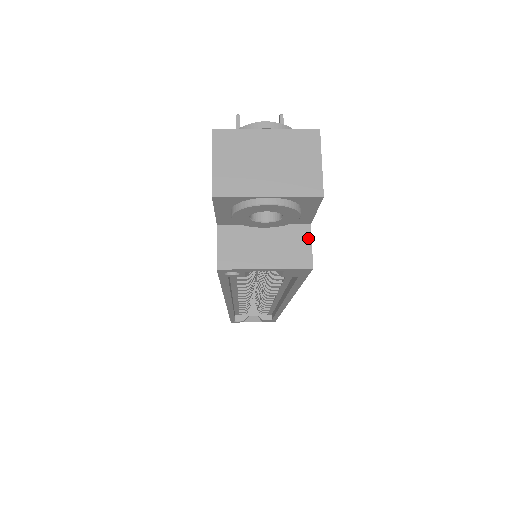
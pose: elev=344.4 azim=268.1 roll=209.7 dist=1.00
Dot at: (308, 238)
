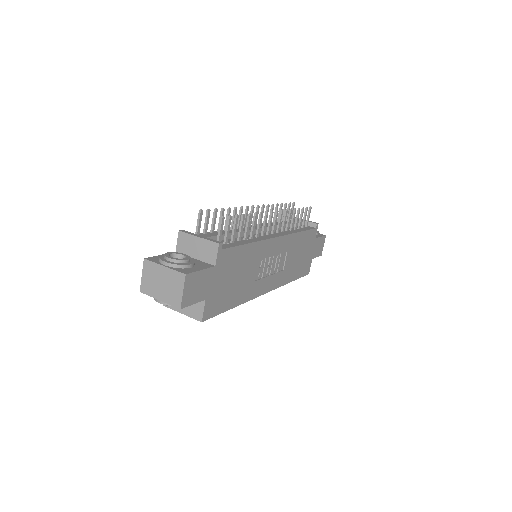
Dot at: (203, 306)
